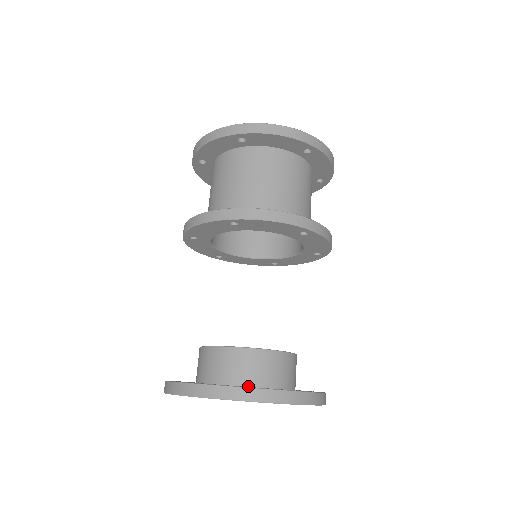
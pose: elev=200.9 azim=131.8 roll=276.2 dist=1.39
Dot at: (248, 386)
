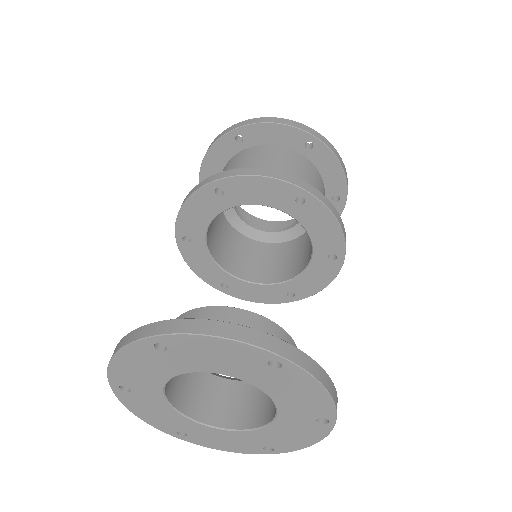
Dot at: occluded
